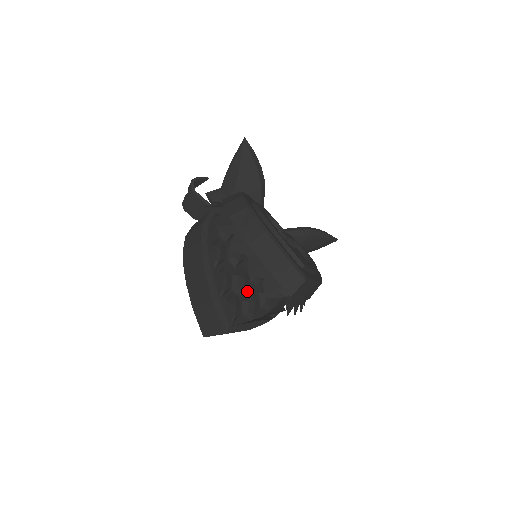
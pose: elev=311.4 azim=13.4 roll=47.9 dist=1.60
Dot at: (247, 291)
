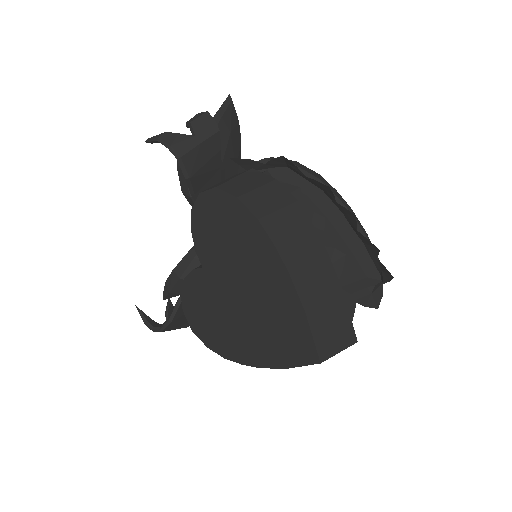
Dot at: occluded
